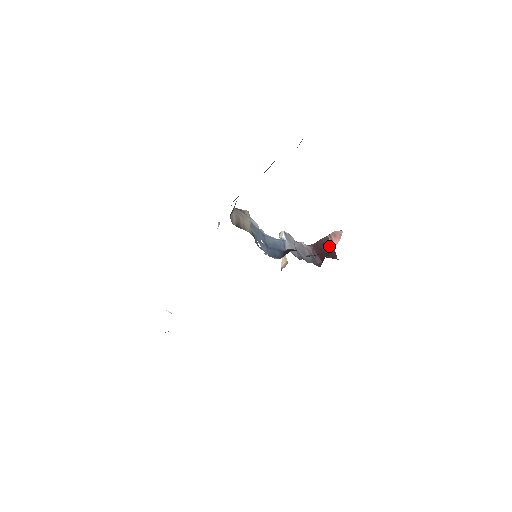
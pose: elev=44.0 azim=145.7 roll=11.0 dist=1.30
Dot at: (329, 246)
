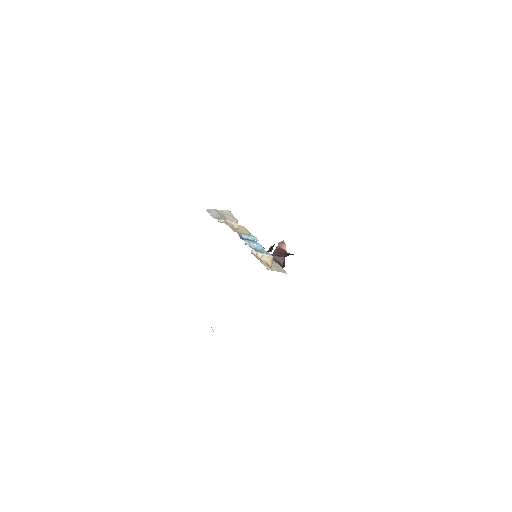
Dot at: (282, 252)
